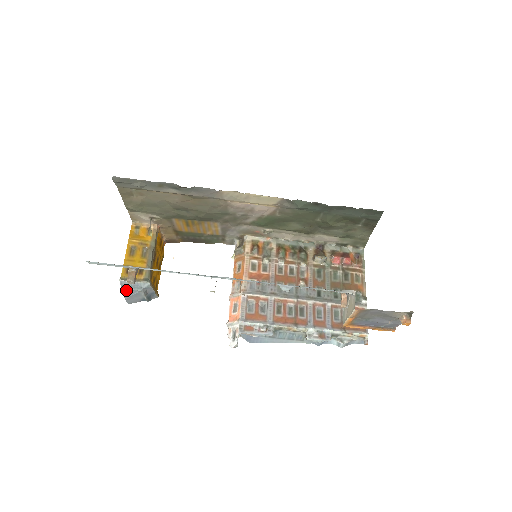
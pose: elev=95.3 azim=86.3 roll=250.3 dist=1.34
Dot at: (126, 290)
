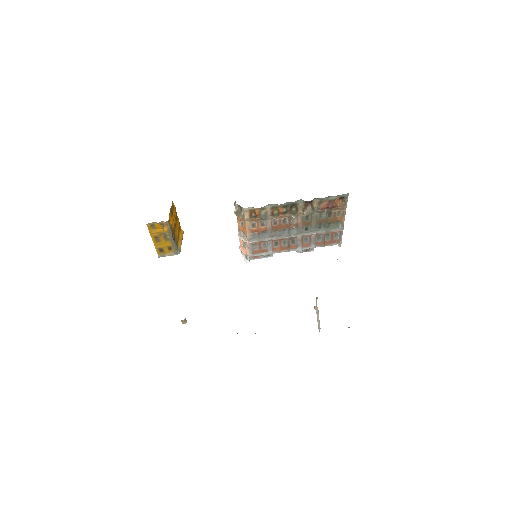
Dot at: occluded
